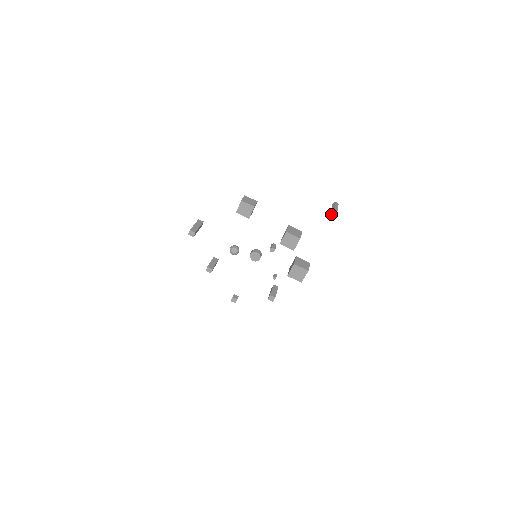
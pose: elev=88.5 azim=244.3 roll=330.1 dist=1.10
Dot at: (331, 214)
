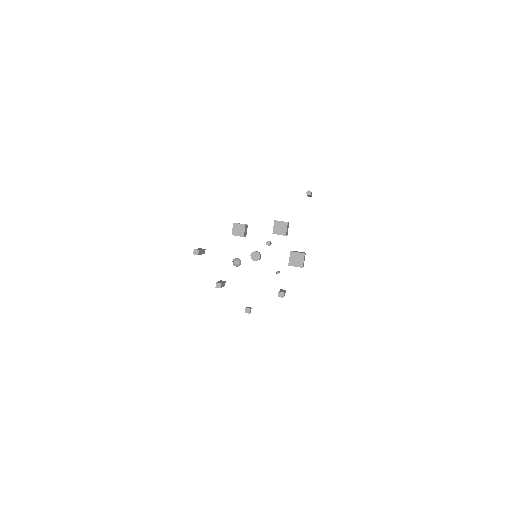
Dot at: (306, 193)
